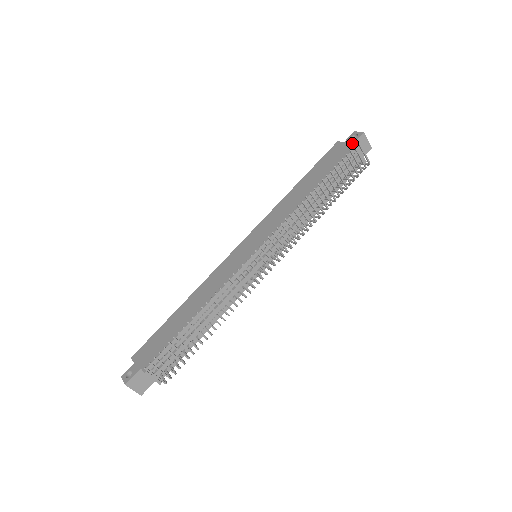
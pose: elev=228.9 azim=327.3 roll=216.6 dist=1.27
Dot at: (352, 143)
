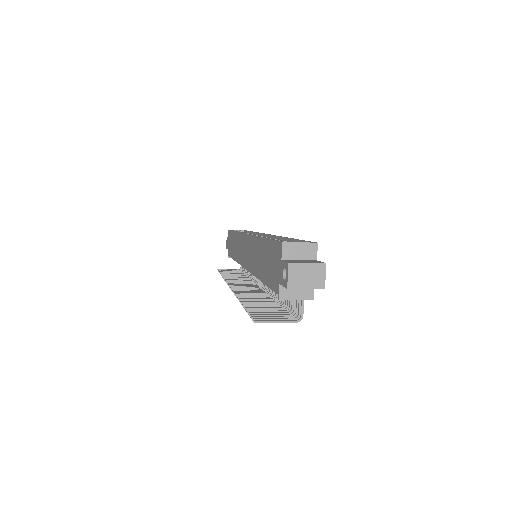
Dot at: (279, 282)
